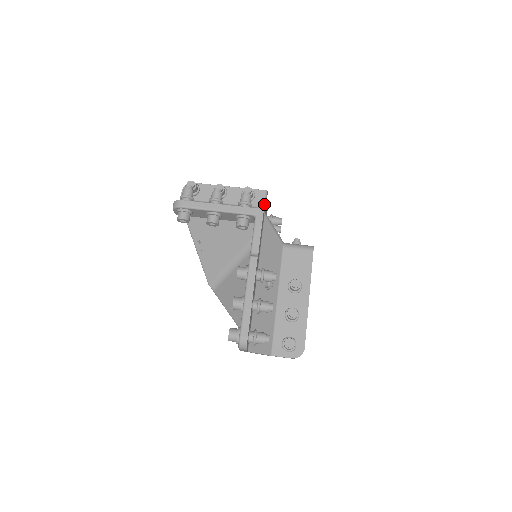
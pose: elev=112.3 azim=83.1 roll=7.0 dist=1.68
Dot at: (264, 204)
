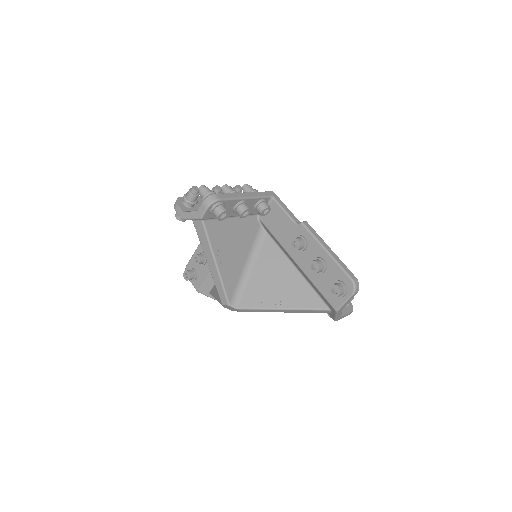
Dot at: occluded
